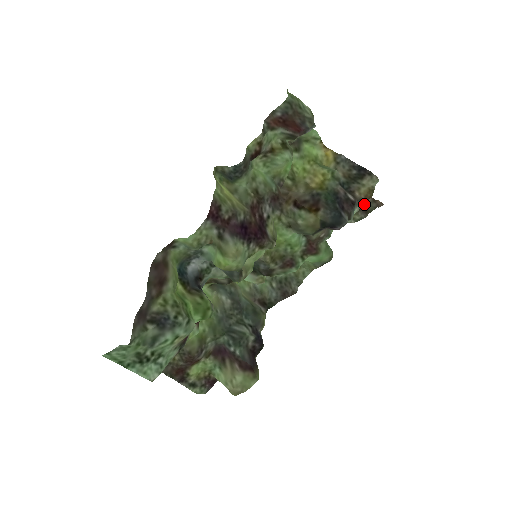
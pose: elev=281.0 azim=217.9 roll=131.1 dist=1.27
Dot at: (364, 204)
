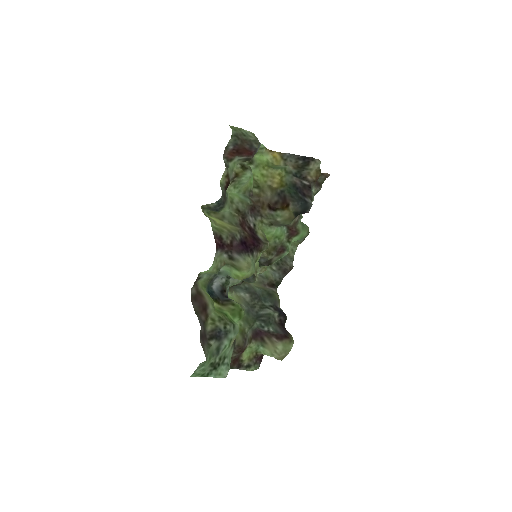
Dot at: occluded
